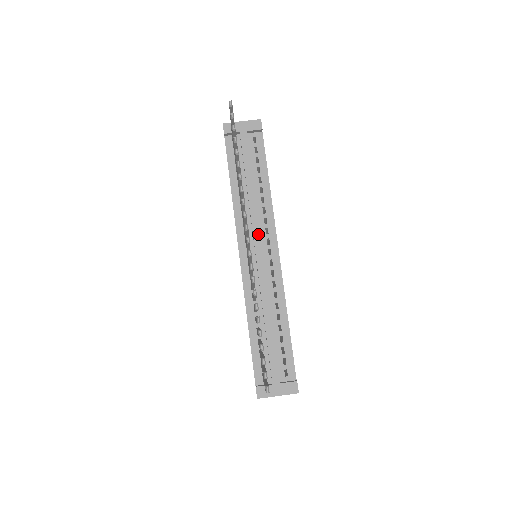
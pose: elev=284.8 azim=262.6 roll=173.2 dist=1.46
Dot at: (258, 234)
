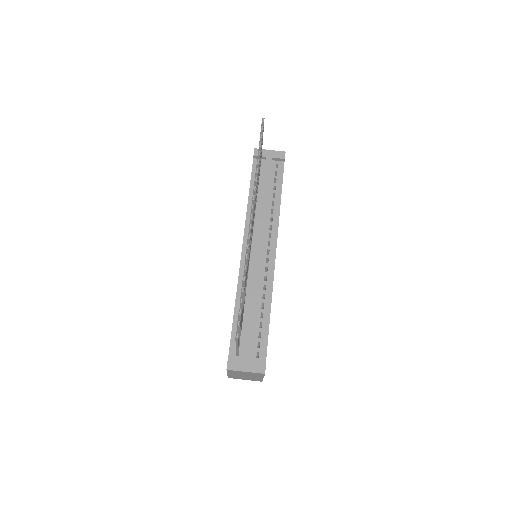
Dot at: (262, 235)
